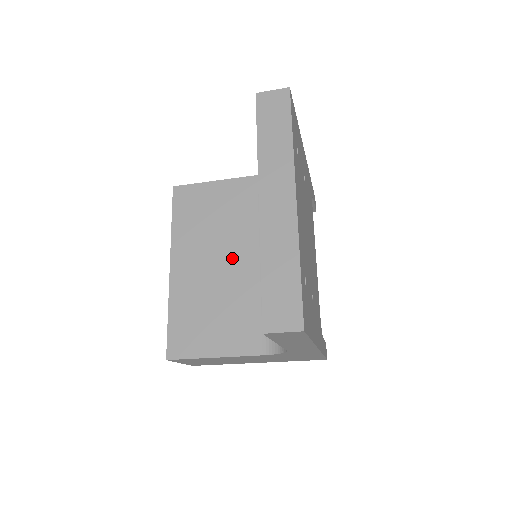
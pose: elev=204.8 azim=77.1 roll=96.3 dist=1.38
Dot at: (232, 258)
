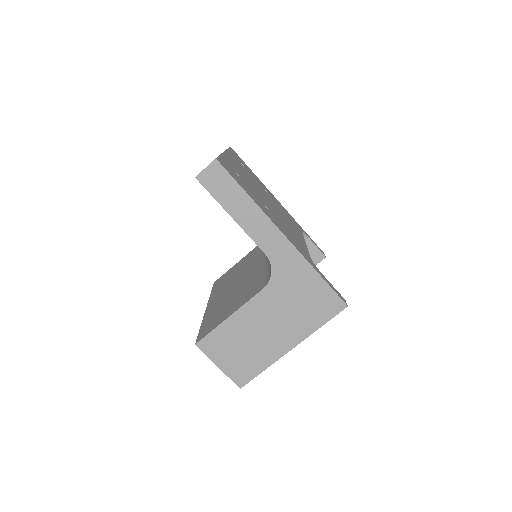
Dot at: (245, 275)
